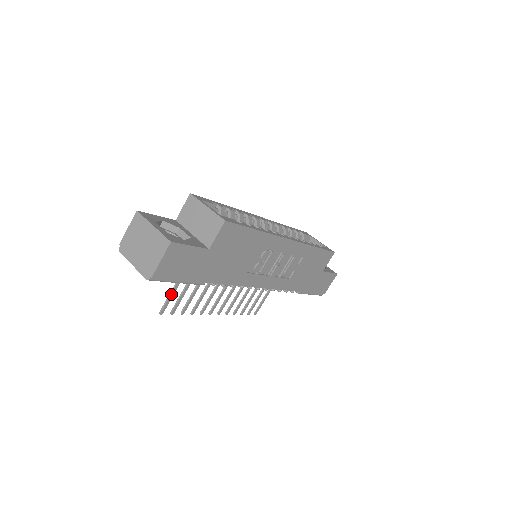
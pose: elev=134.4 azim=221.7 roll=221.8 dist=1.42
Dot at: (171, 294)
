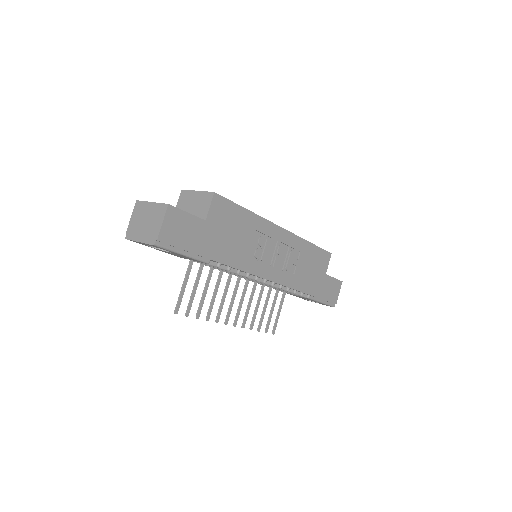
Dot at: (182, 291)
